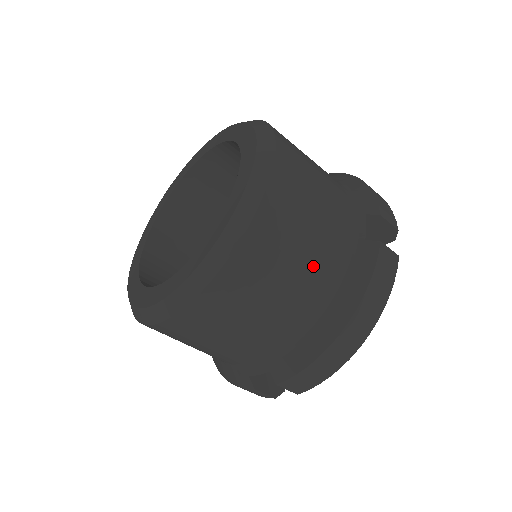
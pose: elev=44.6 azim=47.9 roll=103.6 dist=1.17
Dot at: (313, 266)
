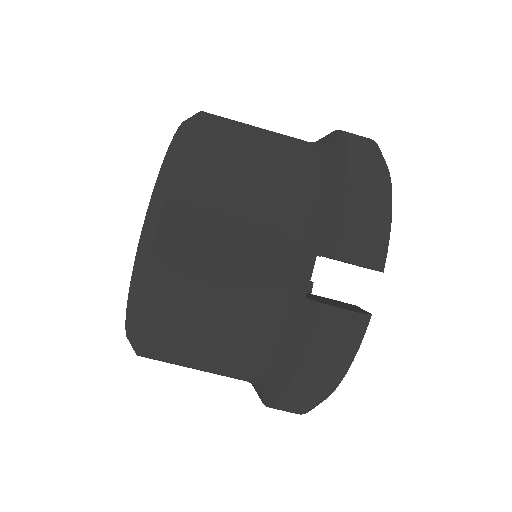
Dot at: (281, 140)
